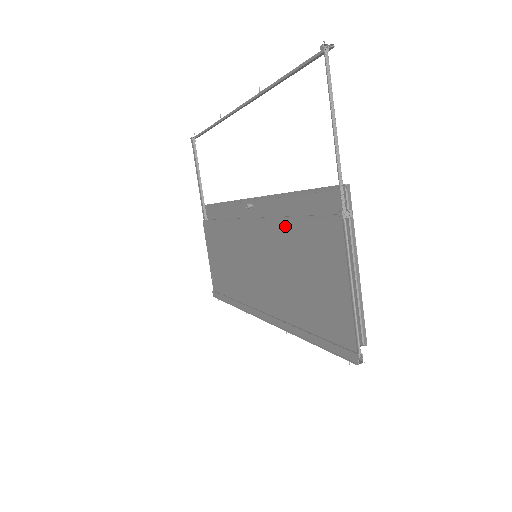
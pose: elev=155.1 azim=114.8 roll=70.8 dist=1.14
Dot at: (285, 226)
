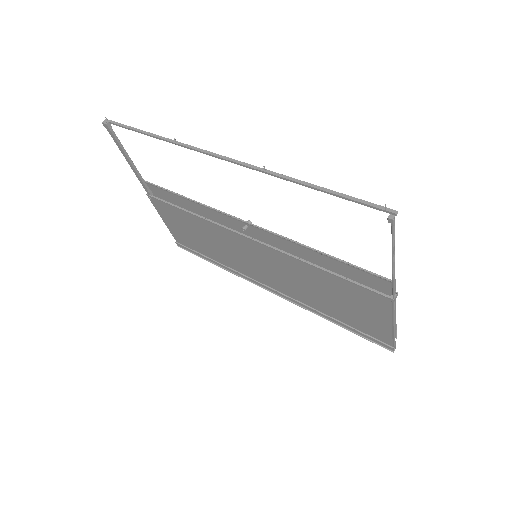
Dot at: (310, 269)
